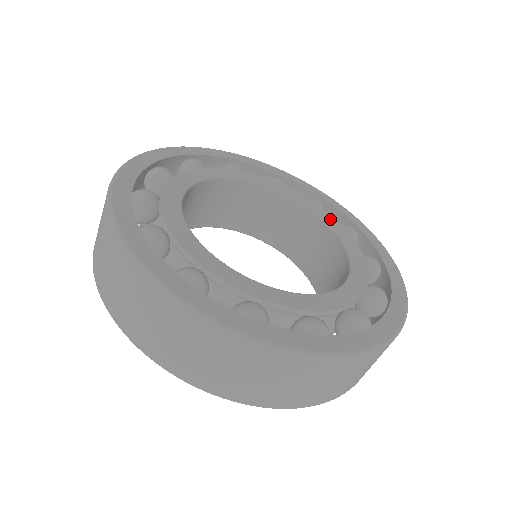
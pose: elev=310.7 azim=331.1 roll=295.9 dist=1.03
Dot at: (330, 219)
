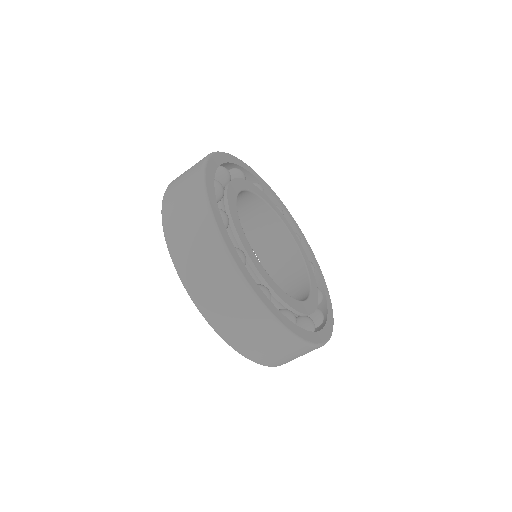
Dot at: (310, 307)
